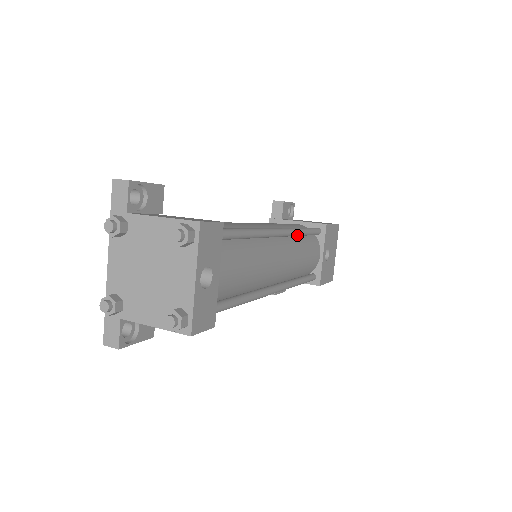
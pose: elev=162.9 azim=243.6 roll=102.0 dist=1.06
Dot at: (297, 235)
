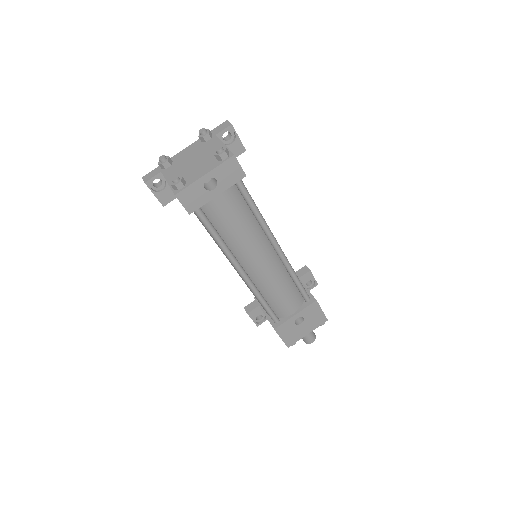
Dot at: (289, 271)
